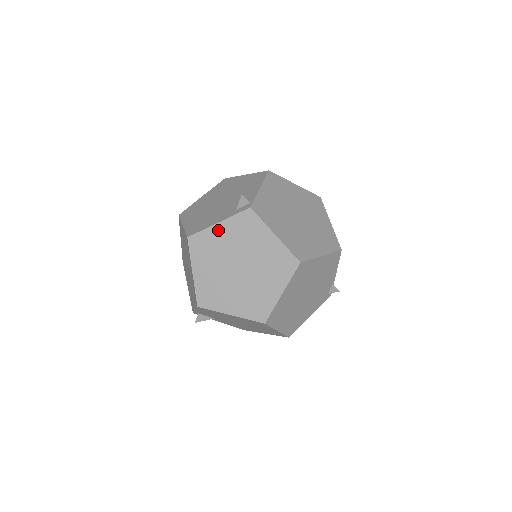
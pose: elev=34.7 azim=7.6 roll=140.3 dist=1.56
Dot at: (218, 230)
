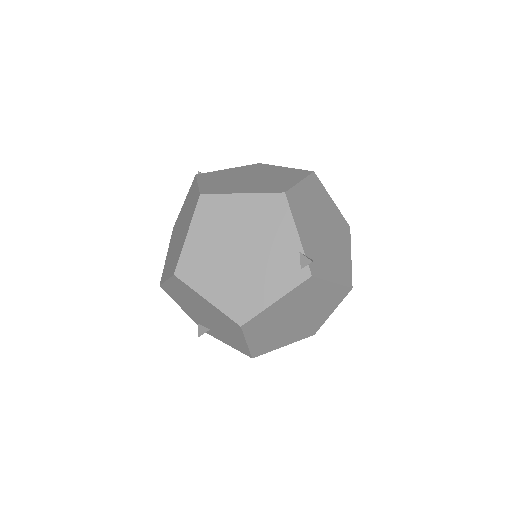
Dot at: (182, 209)
